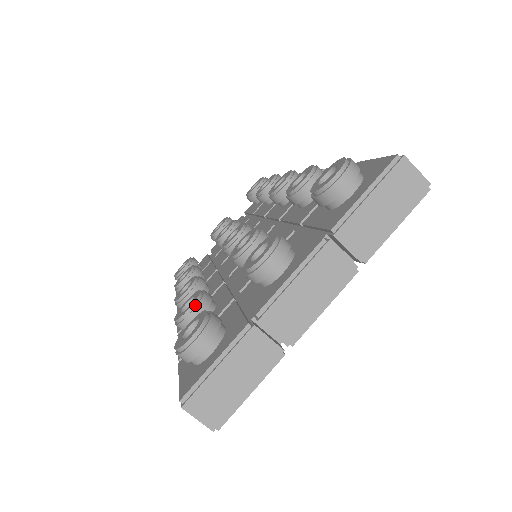
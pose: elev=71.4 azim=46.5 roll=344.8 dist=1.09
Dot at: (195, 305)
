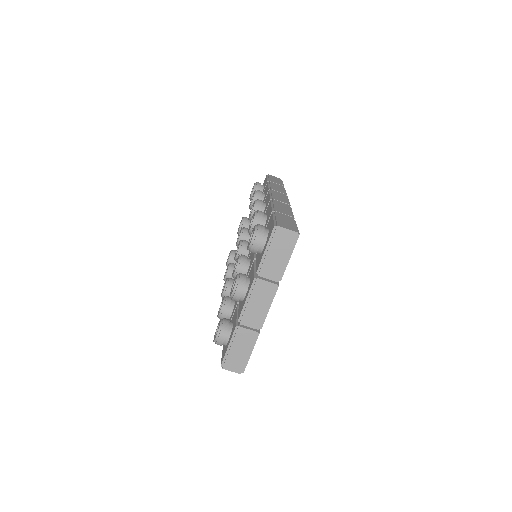
Dot at: (223, 308)
